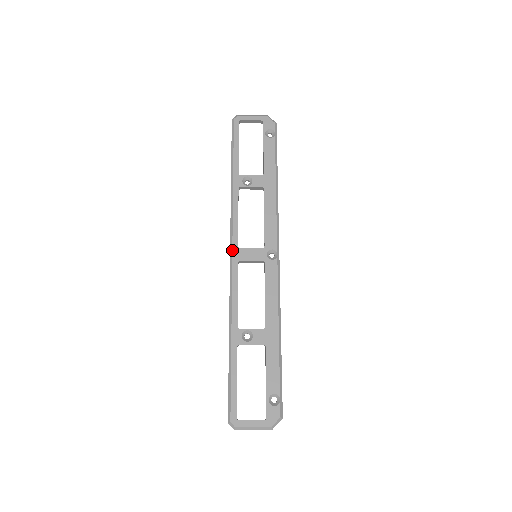
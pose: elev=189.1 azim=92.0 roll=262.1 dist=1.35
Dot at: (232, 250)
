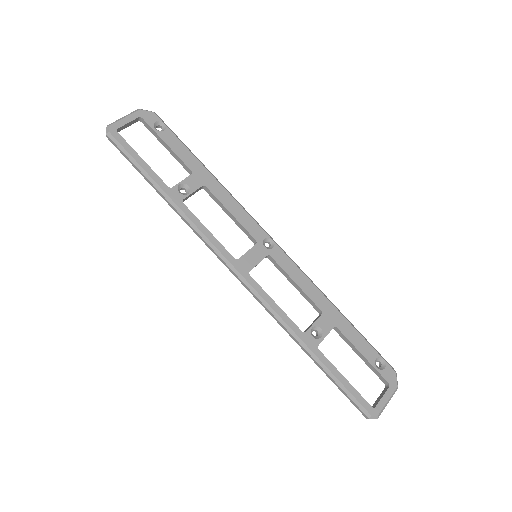
Dot at: (234, 267)
